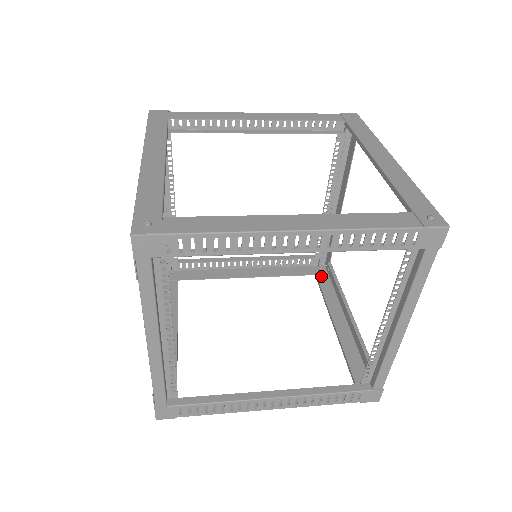
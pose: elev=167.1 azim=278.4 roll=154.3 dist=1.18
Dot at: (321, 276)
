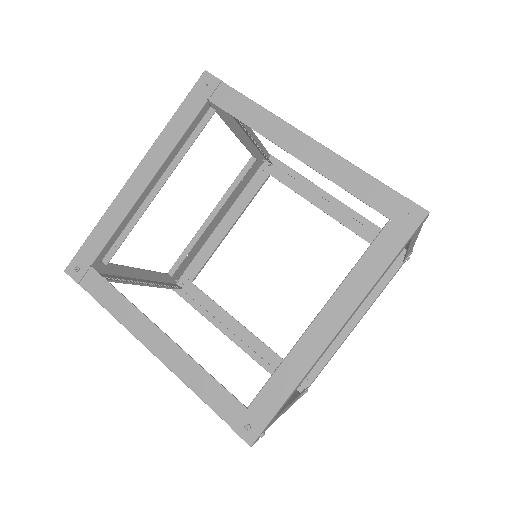
Dot at: occluded
